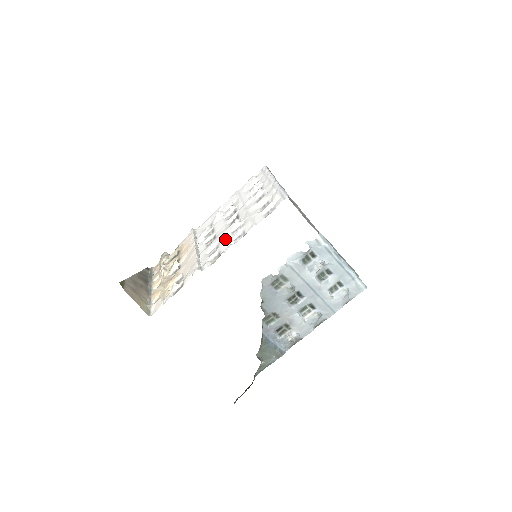
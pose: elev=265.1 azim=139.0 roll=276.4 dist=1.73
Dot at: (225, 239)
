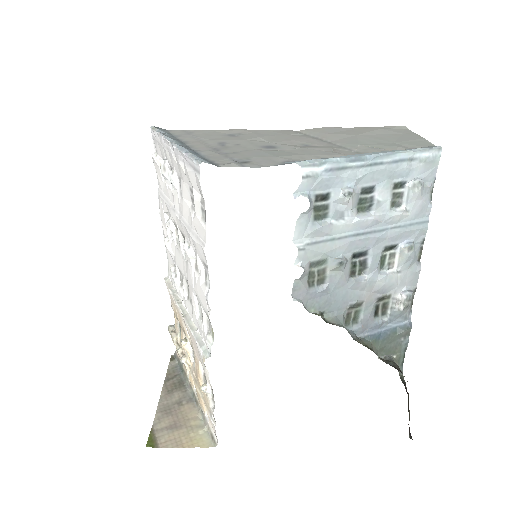
Dot at: (196, 287)
